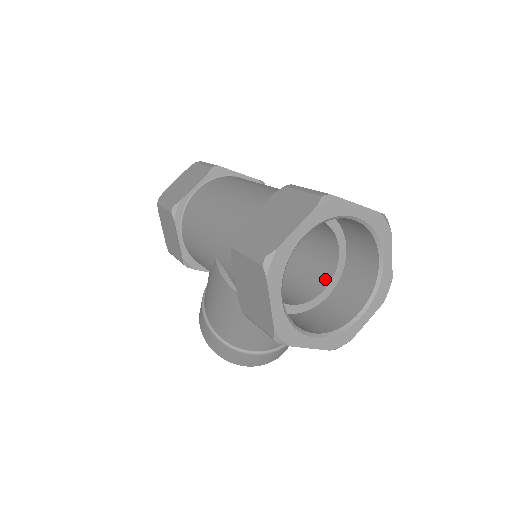
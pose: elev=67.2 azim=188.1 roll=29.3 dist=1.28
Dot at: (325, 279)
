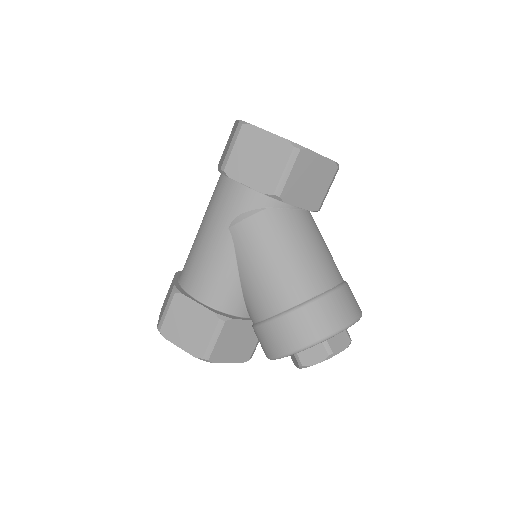
Dot at: occluded
